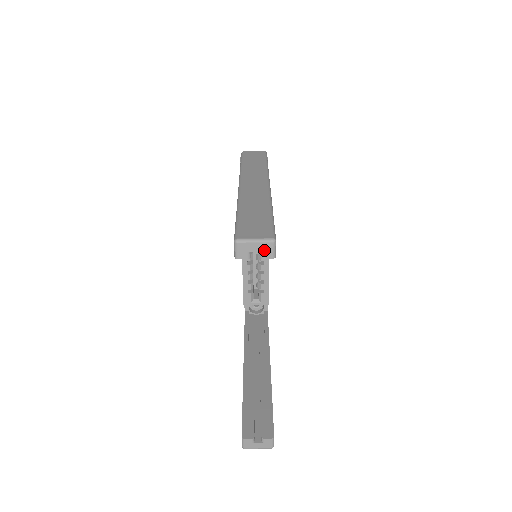
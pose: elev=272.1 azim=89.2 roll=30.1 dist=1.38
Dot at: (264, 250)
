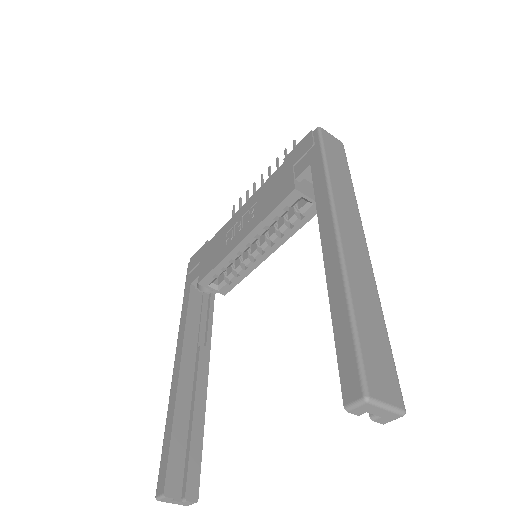
Dot at: (385, 417)
